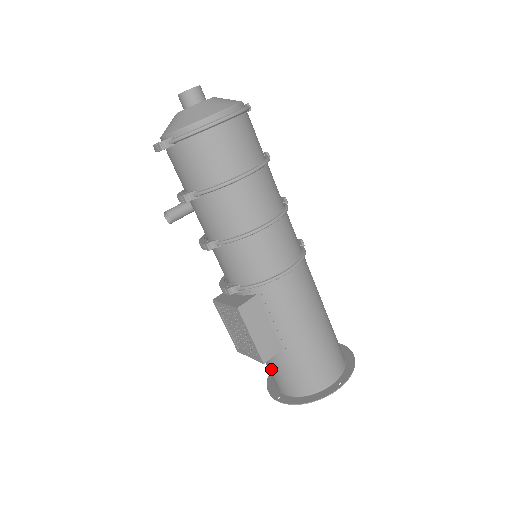
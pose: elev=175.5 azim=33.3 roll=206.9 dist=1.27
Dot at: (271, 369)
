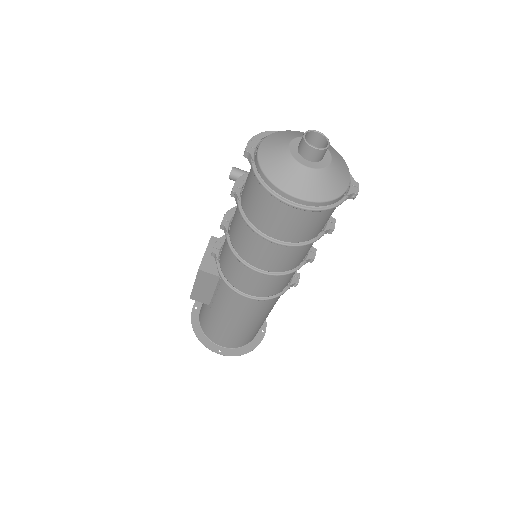
Dot at: occluded
